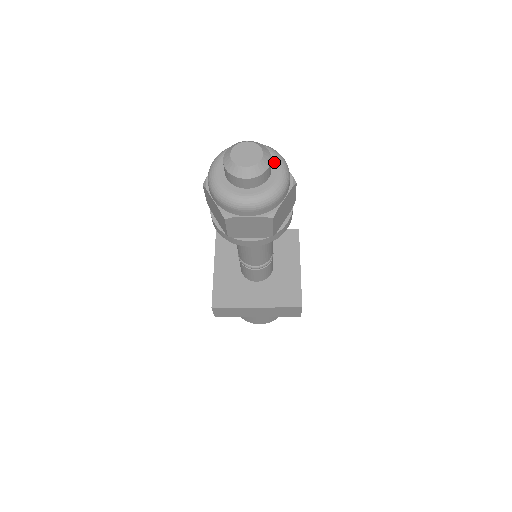
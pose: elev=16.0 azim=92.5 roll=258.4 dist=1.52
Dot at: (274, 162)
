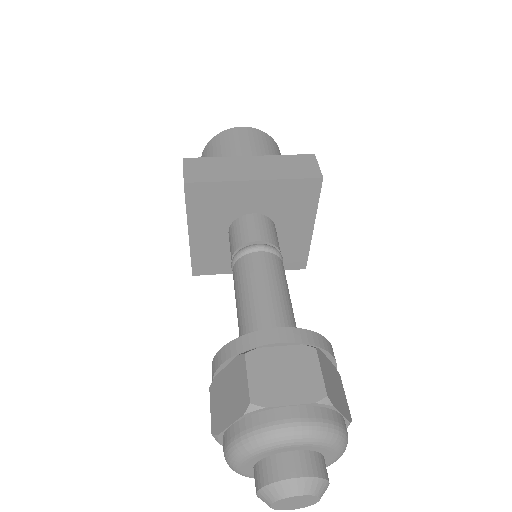
Dot at: (330, 455)
